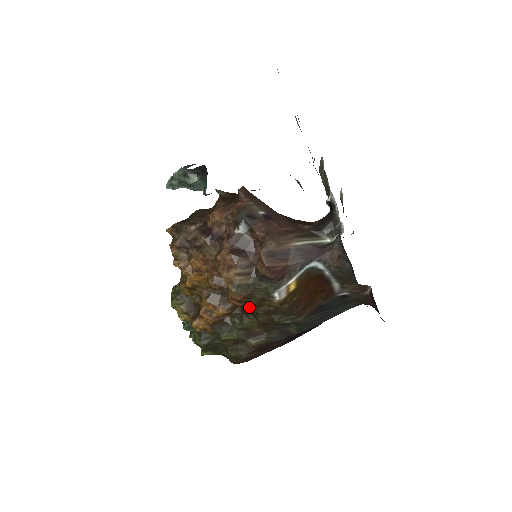
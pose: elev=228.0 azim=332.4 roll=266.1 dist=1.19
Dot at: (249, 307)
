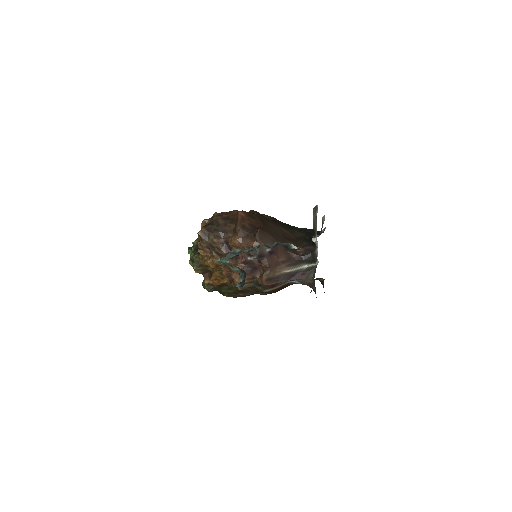
Dot at: (246, 289)
